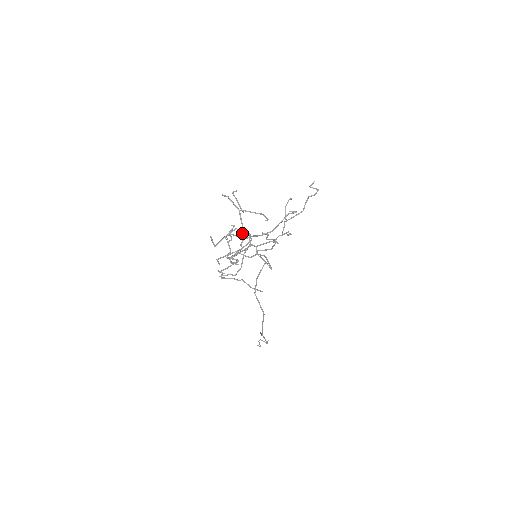
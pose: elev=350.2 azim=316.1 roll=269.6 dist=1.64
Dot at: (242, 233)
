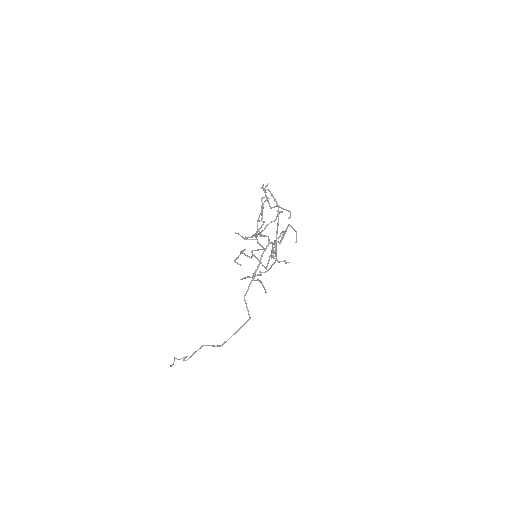
Dot at: (294, 230)
